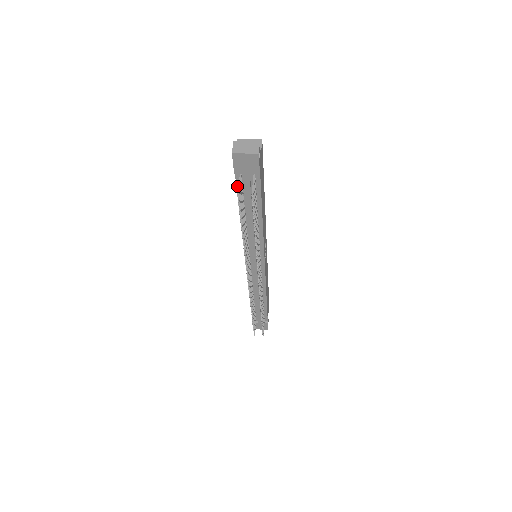
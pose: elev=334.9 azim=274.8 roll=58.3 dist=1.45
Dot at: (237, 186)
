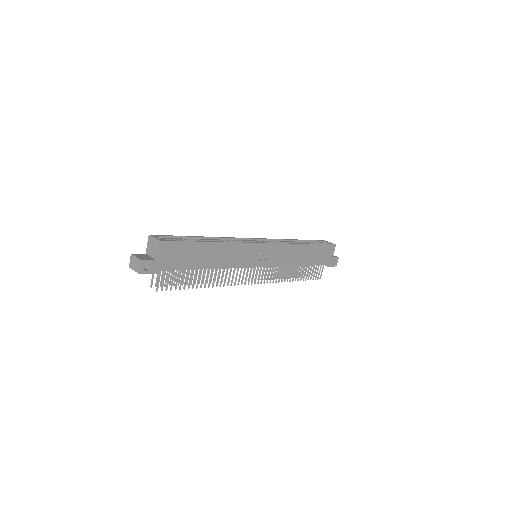
Dot at: occluded
